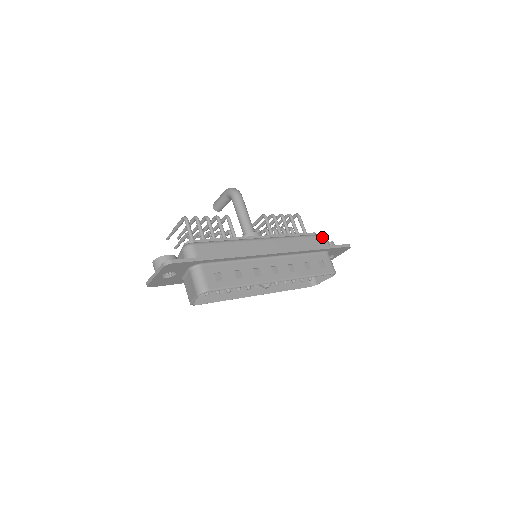
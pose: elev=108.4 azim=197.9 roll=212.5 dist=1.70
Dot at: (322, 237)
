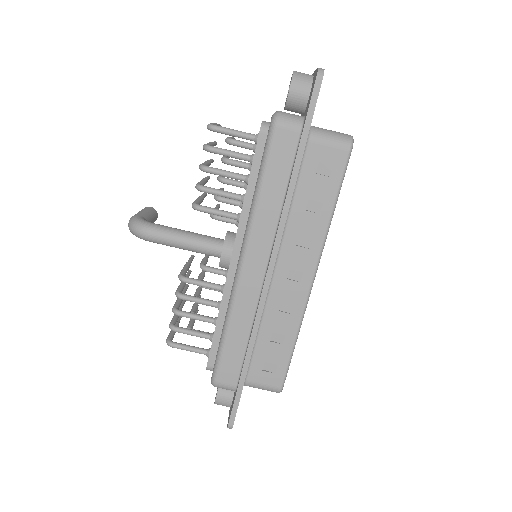
Dot at: (277, 135)
